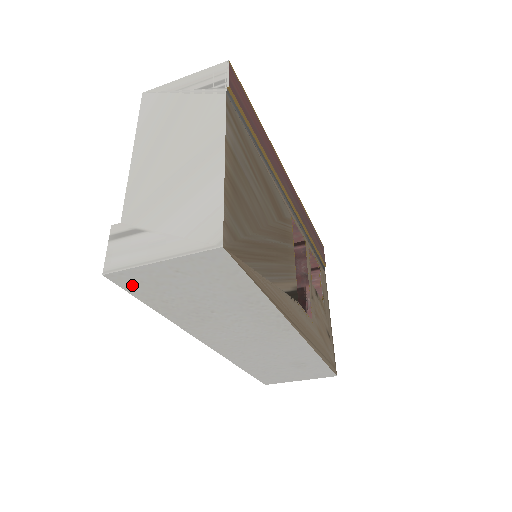
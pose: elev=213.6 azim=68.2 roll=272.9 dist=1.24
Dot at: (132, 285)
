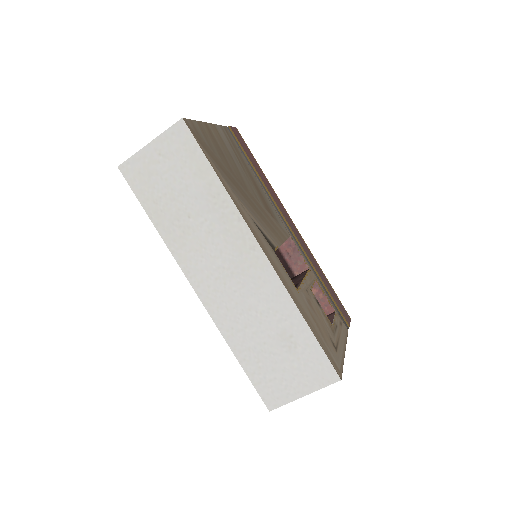
Dot at: (134, 179)
